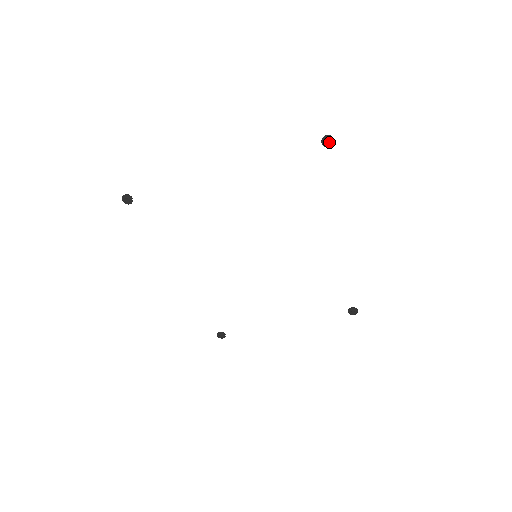
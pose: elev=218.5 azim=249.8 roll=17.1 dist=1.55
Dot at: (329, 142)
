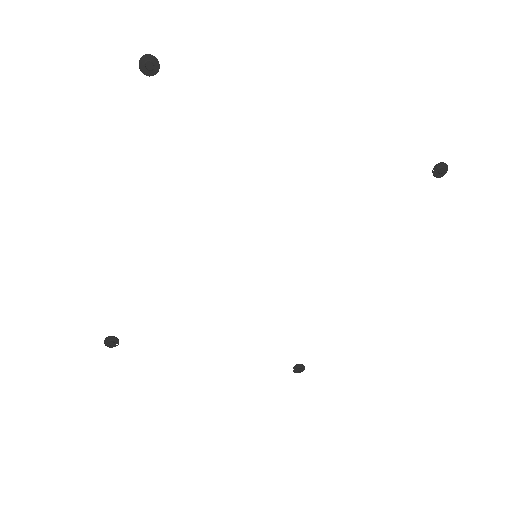
Dot at: (440, 172)
